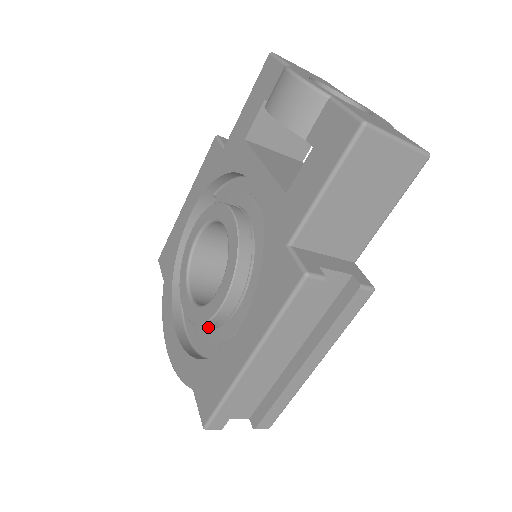
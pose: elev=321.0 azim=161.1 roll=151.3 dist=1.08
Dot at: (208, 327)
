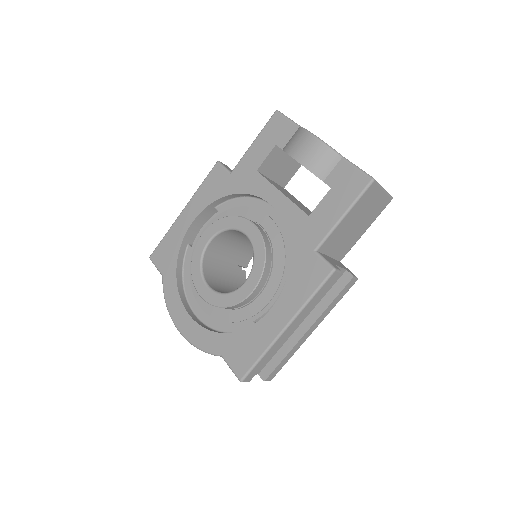
Dot at: (227, 309)
